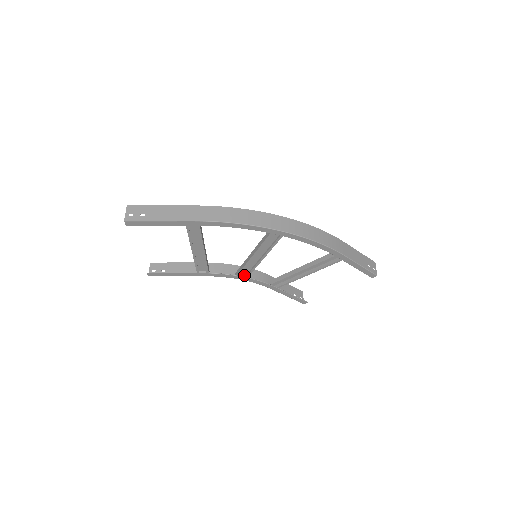
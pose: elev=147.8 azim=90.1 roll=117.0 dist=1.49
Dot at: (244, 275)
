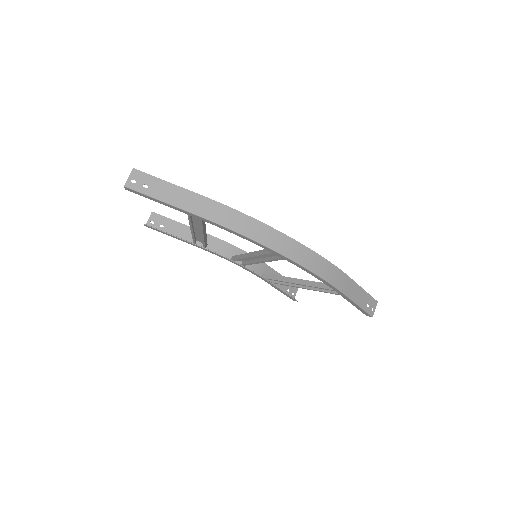
Dot at: (241, 260)
